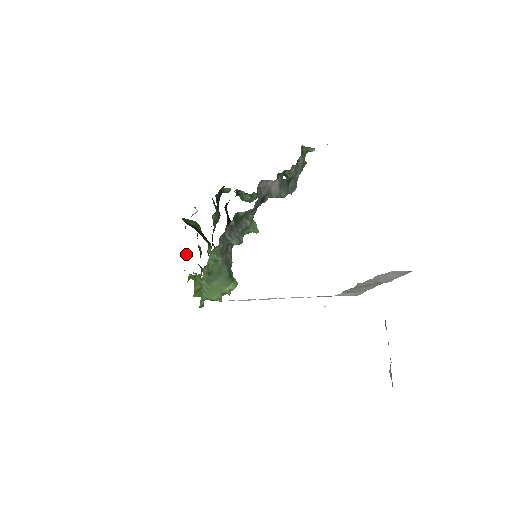
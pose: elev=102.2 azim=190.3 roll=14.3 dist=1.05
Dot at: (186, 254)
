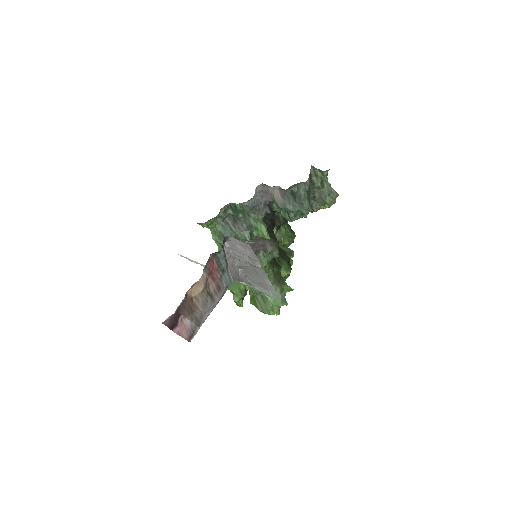
Dot at: occluded
